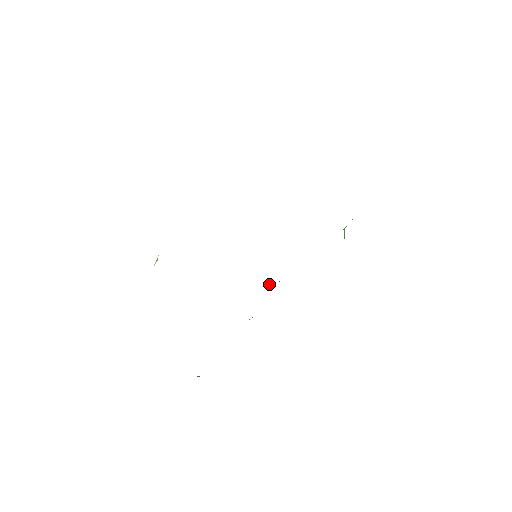
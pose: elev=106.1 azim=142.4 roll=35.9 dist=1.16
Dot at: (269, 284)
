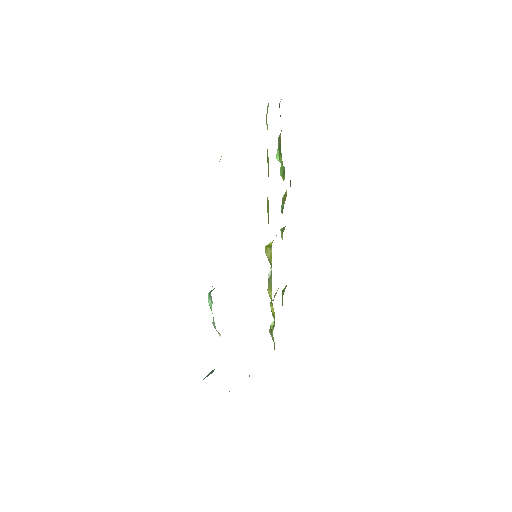
Dot at: (265, 249)
